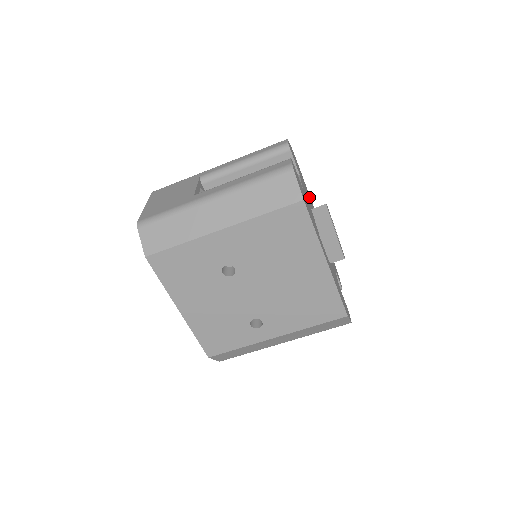
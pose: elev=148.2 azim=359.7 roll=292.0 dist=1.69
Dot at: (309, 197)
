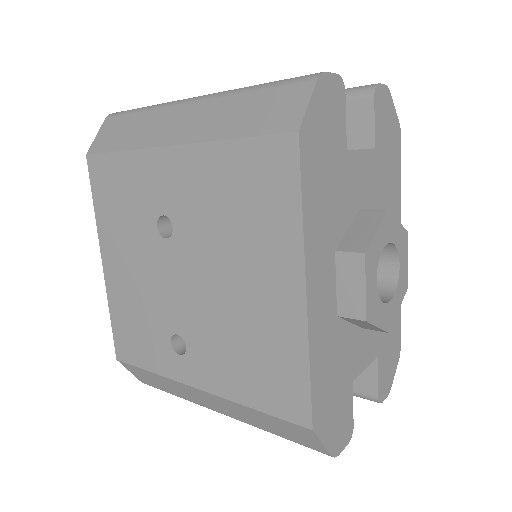
Dot at: (390, 210)
